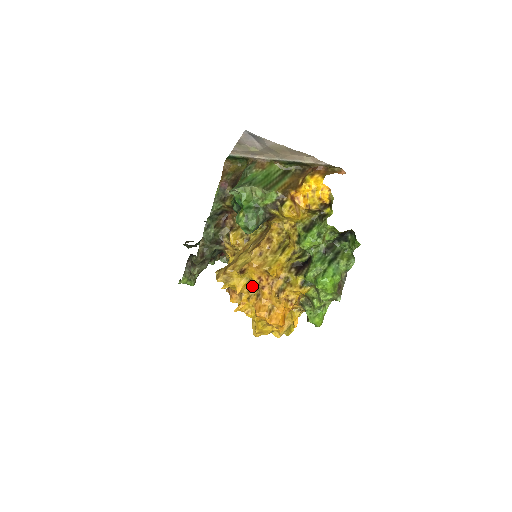
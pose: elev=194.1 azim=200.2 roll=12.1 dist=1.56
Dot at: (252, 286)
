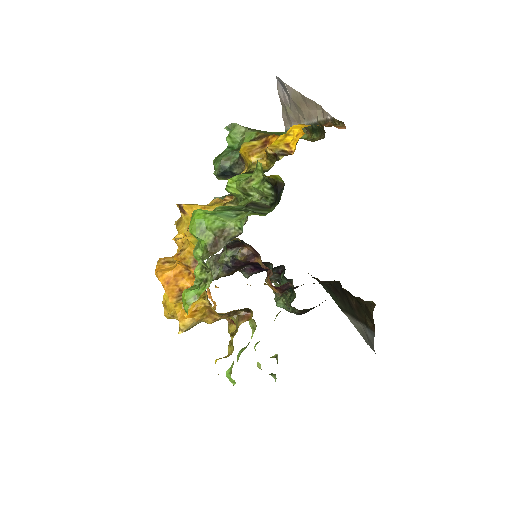
Dot at: occluded
